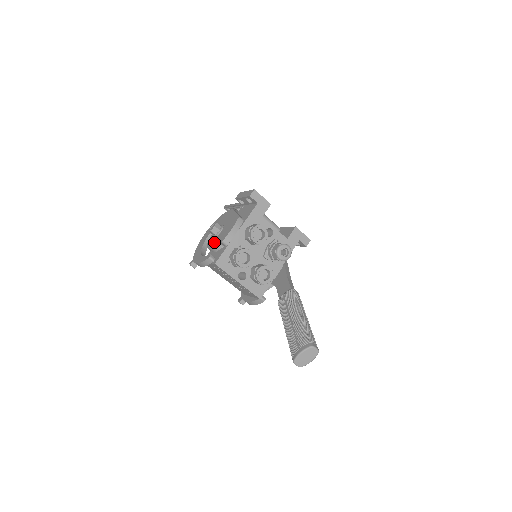
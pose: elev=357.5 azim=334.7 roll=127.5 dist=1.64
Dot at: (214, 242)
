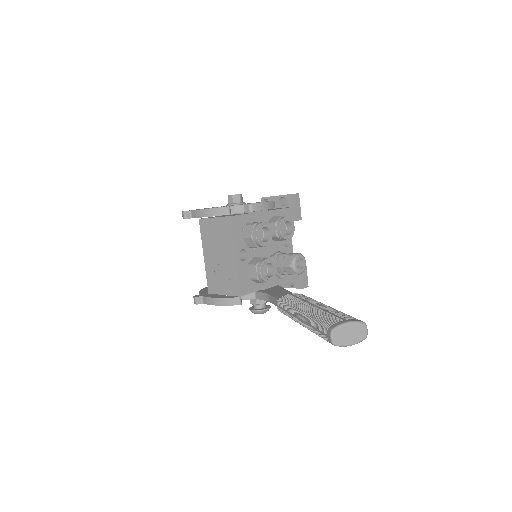
Dot at: occluded
